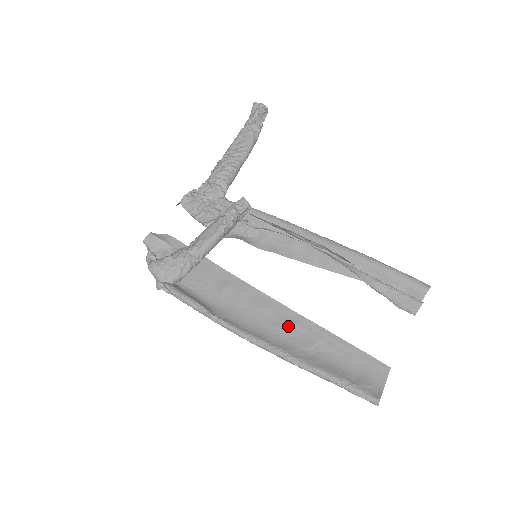
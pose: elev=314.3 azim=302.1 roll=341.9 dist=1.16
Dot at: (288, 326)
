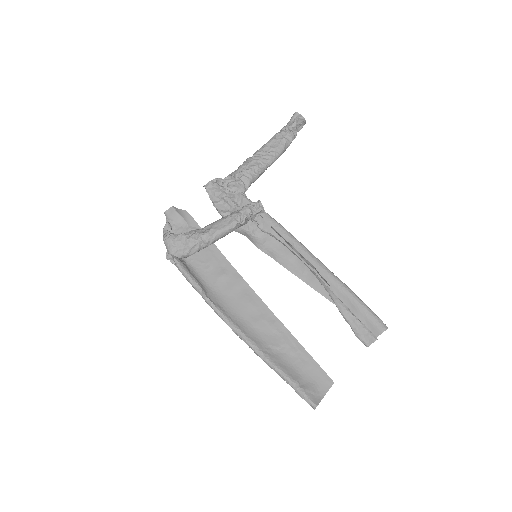
Dot at: (265, 324)
